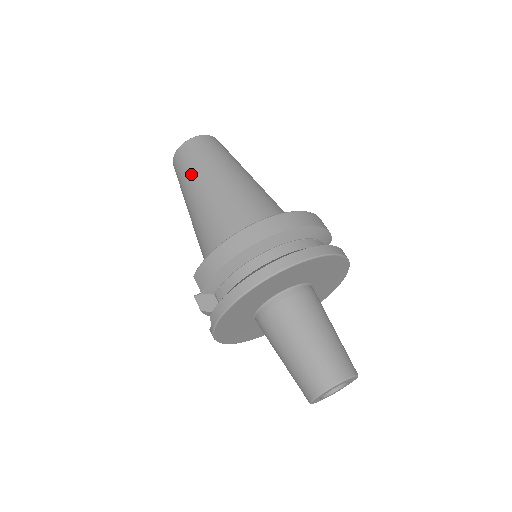
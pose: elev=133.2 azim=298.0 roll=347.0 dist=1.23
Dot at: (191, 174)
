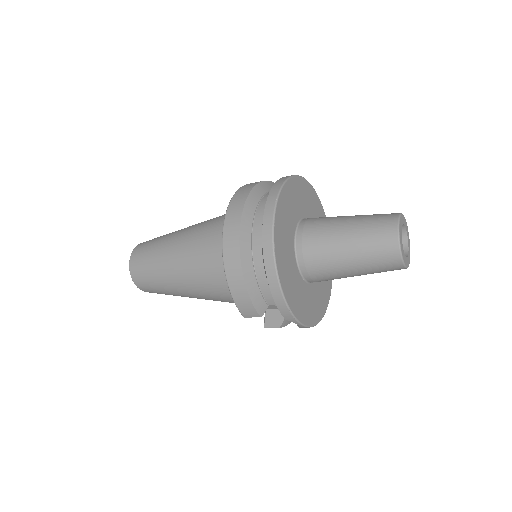
Dot at: (158, 278)
